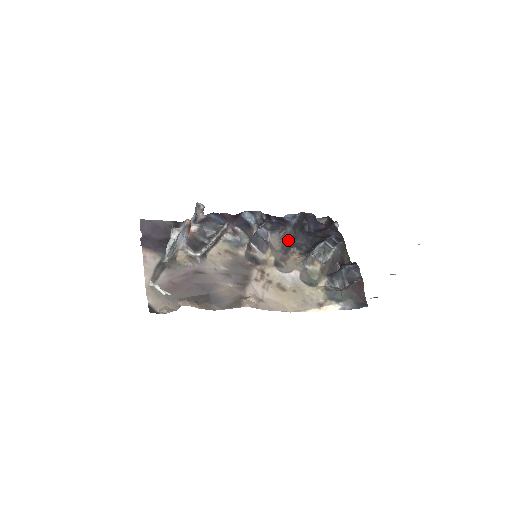
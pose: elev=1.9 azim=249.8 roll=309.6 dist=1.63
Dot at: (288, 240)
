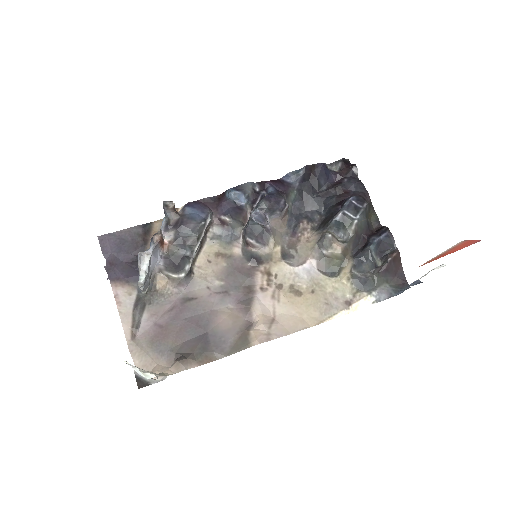
Dot at: (294, 211)
